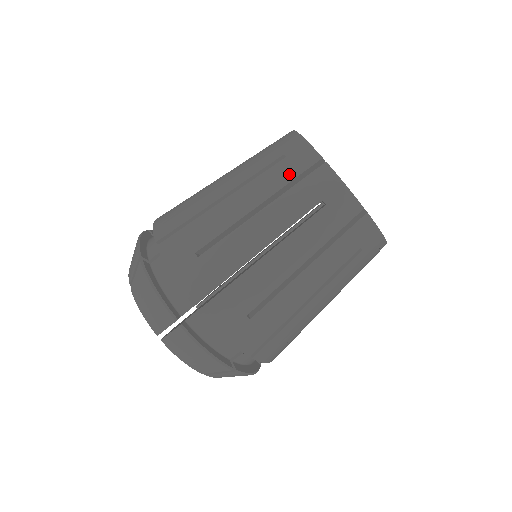
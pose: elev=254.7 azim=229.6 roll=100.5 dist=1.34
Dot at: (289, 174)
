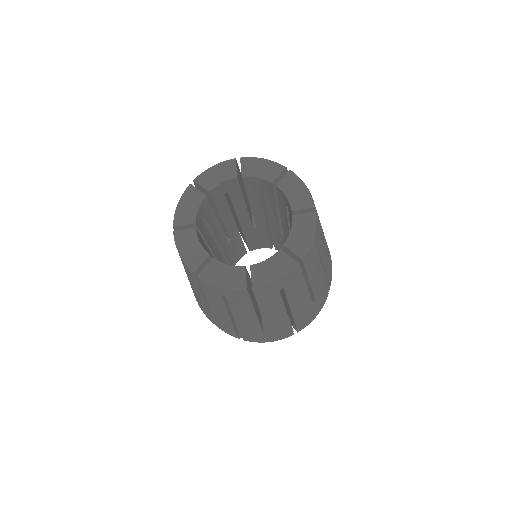
Dot at: (245, 302)
